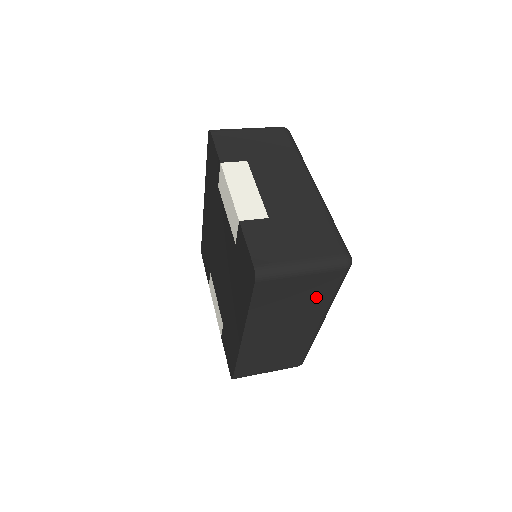
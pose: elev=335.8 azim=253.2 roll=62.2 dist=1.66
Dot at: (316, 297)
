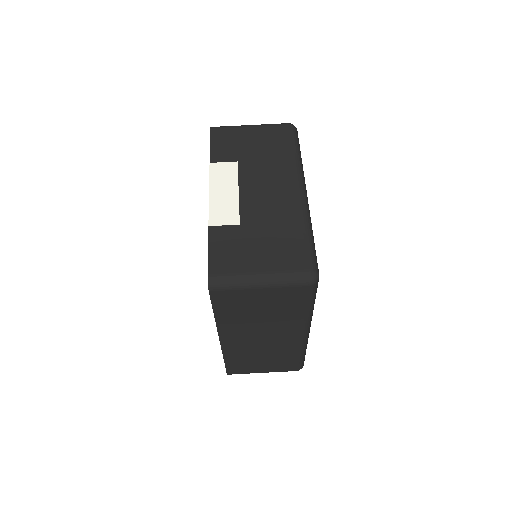
Dot at: (286, 309)
